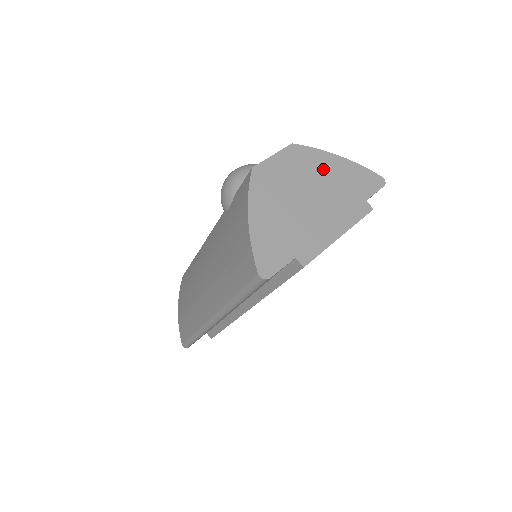
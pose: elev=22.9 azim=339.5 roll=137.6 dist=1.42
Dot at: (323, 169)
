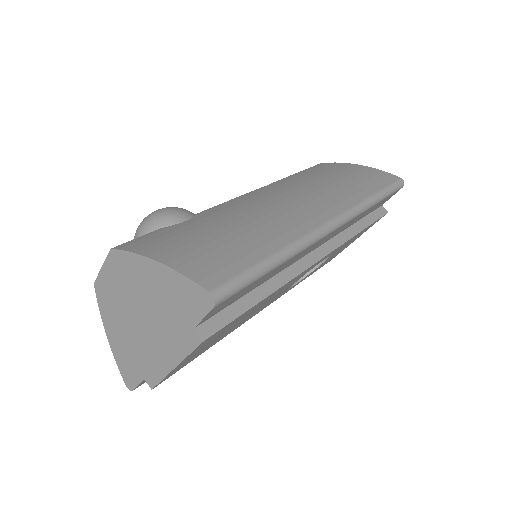
Dot at: (143, 282)
